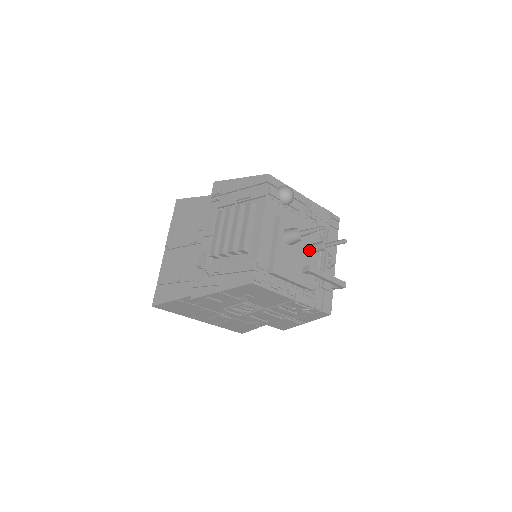
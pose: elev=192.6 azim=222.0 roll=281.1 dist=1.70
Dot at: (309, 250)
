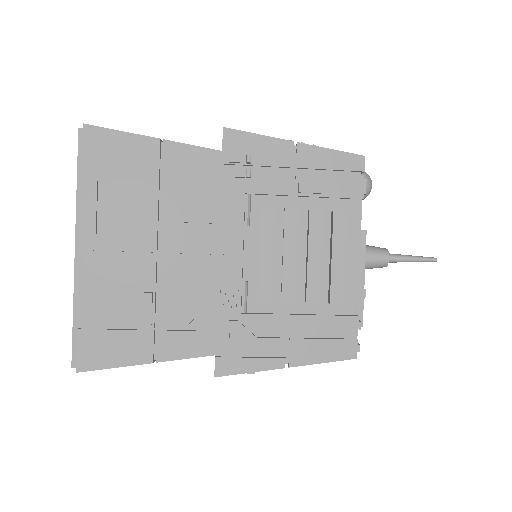
Dot at: occluded
